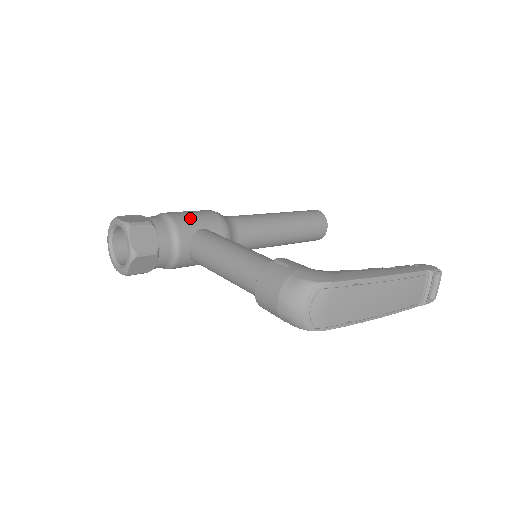
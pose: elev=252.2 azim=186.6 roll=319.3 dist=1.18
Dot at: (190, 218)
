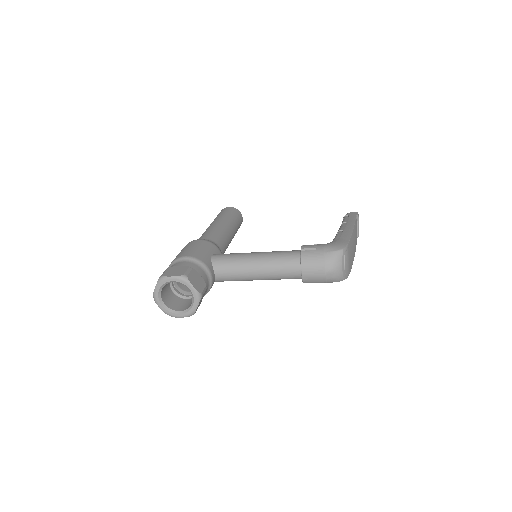
Dot at: (200, 252)
